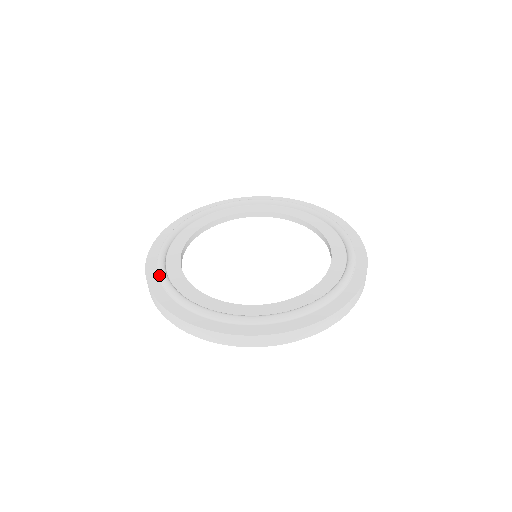
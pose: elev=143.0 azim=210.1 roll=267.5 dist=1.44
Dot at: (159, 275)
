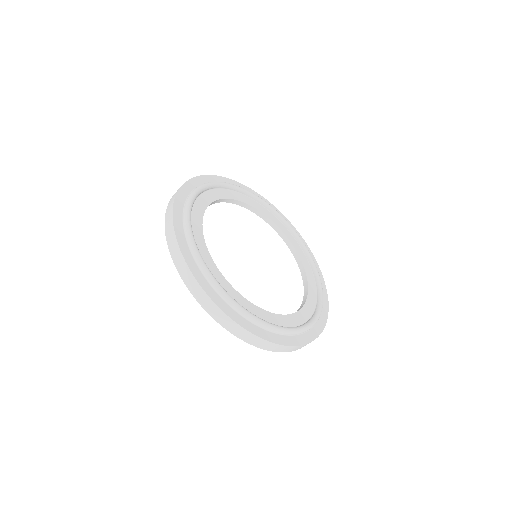
Dot at: (188, 200)
